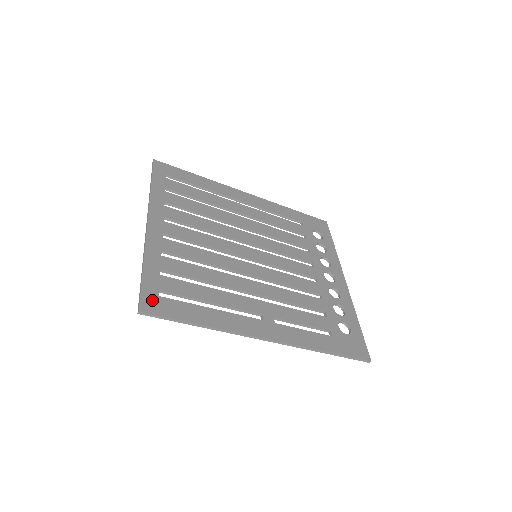
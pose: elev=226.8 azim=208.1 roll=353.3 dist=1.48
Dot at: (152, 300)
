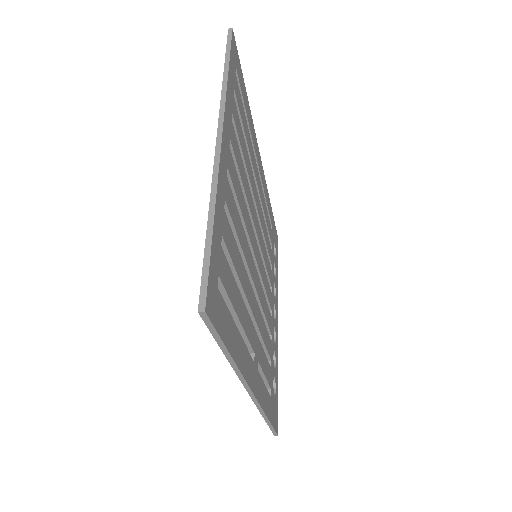
Dot at: (214, 292)
